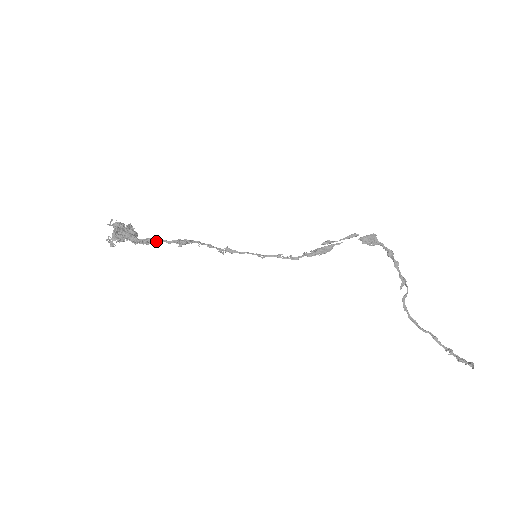
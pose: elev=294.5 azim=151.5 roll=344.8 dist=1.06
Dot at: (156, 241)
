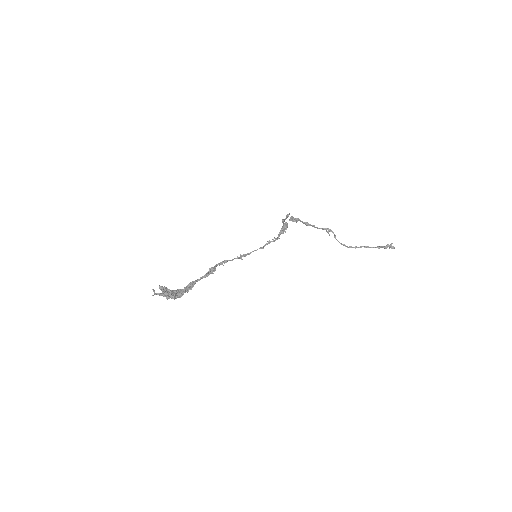
Dot at: (195, 282)
